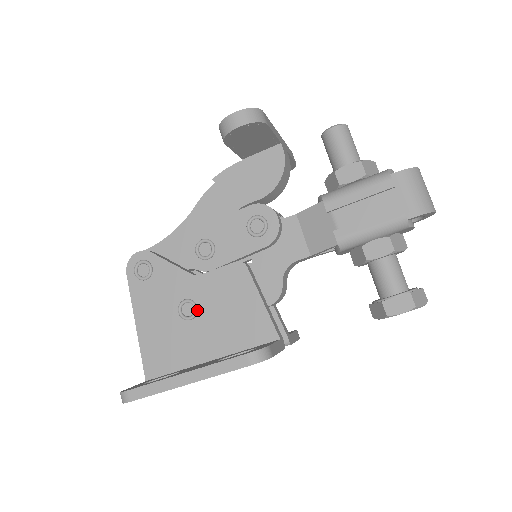
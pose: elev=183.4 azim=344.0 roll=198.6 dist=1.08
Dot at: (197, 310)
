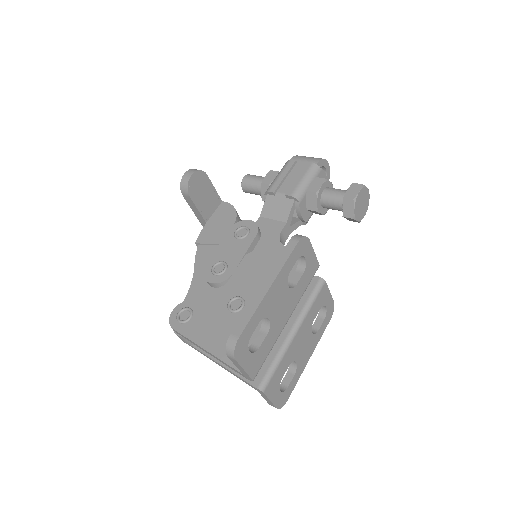
Dot at: (243, 298)
